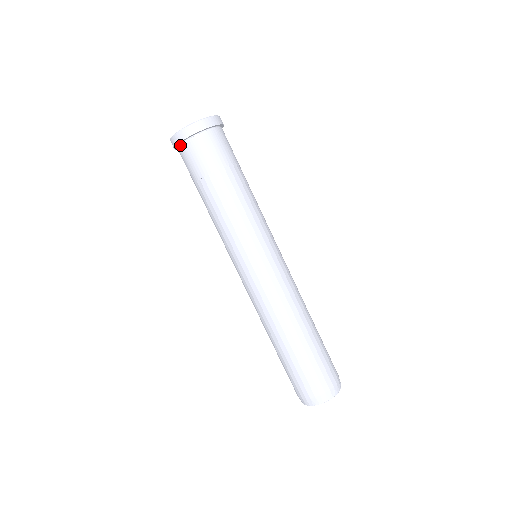
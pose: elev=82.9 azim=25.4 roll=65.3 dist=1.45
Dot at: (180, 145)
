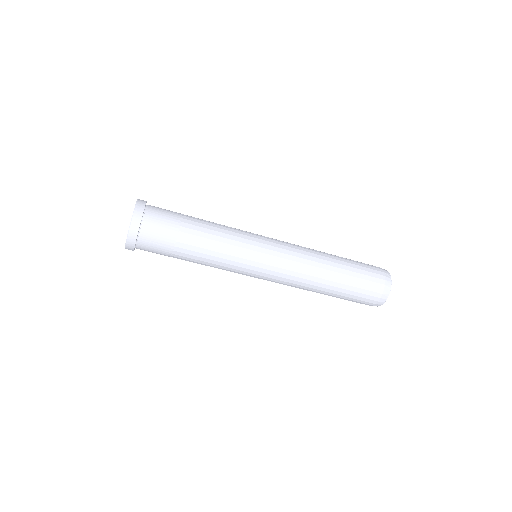
Dot at: occluded
